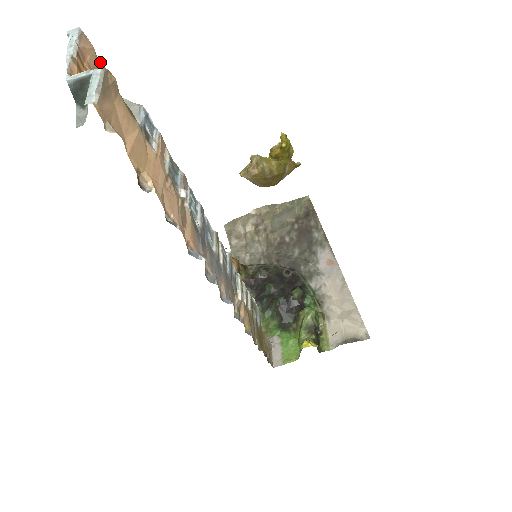
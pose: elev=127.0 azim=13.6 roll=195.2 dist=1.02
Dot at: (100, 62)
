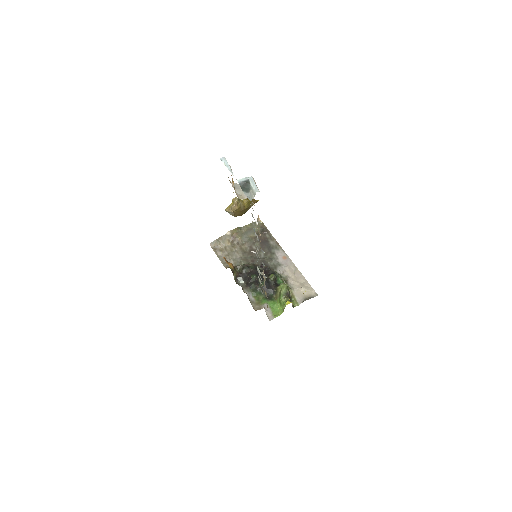
Dot at: occluded
